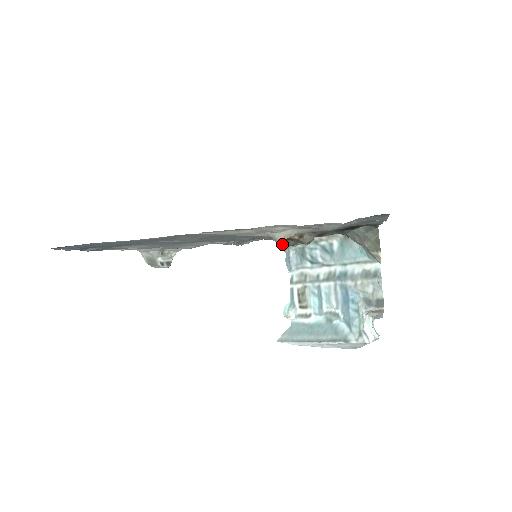
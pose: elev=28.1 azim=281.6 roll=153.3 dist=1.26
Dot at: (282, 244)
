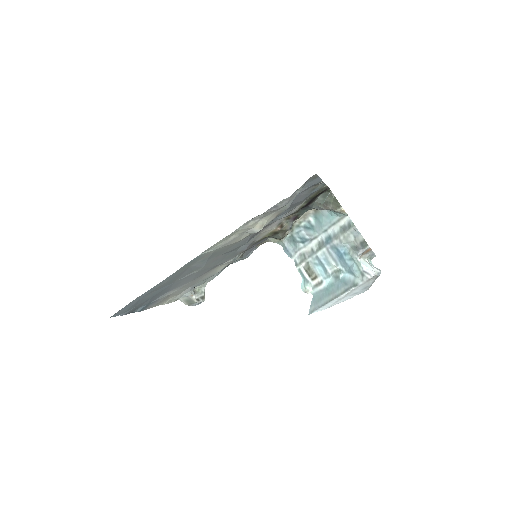
Dot at: (276, 241)
